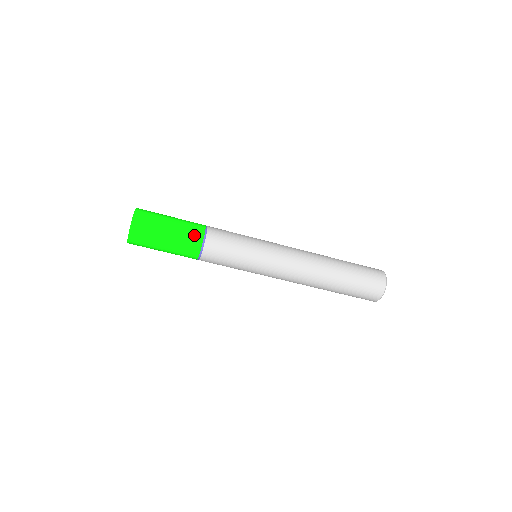
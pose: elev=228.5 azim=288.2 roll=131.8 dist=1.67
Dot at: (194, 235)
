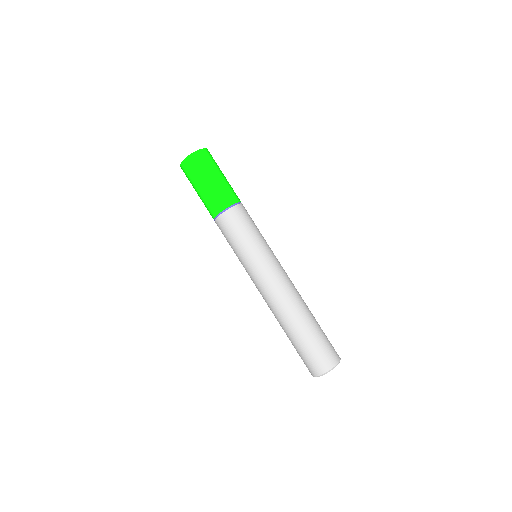
Dot at: (232, 195)
